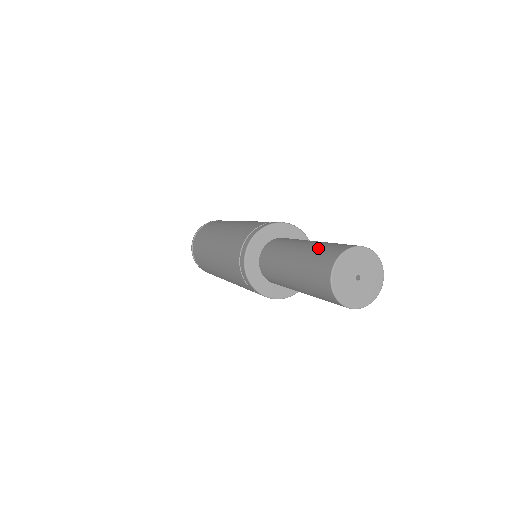
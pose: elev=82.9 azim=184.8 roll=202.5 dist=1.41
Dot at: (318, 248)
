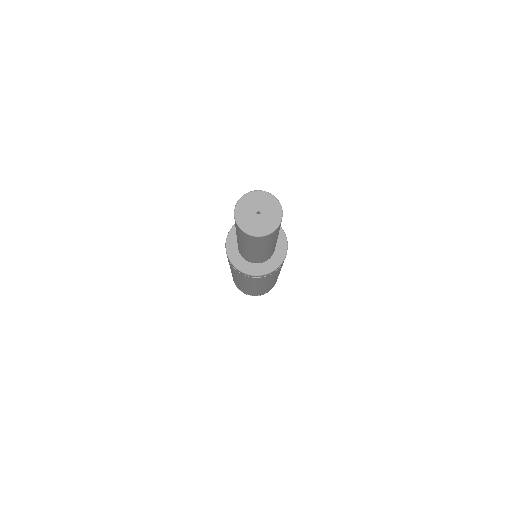
Dot at: occluded
